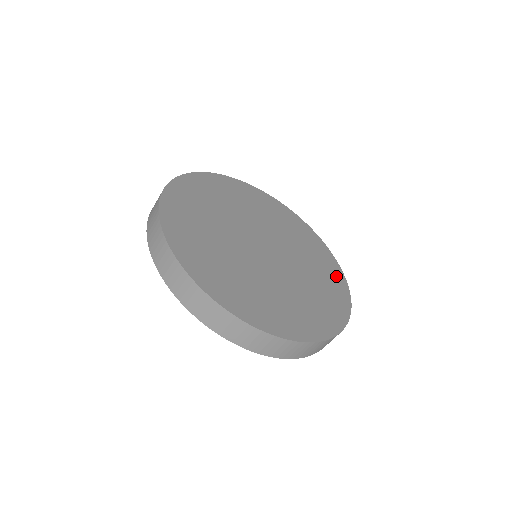
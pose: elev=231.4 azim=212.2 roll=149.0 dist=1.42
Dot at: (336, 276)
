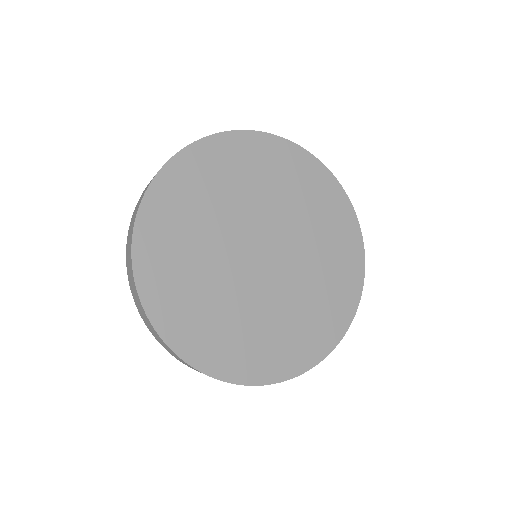
Dot at: (350, 239)
